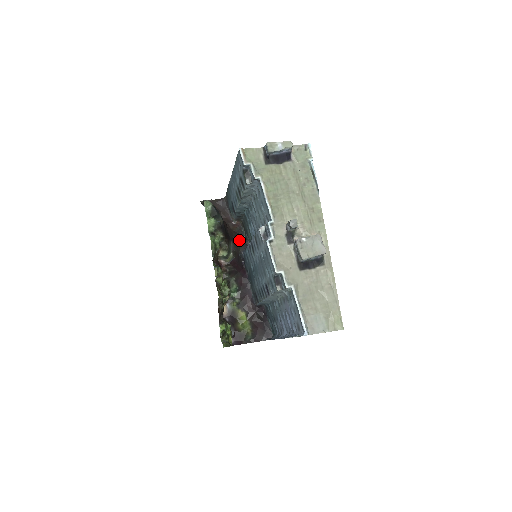
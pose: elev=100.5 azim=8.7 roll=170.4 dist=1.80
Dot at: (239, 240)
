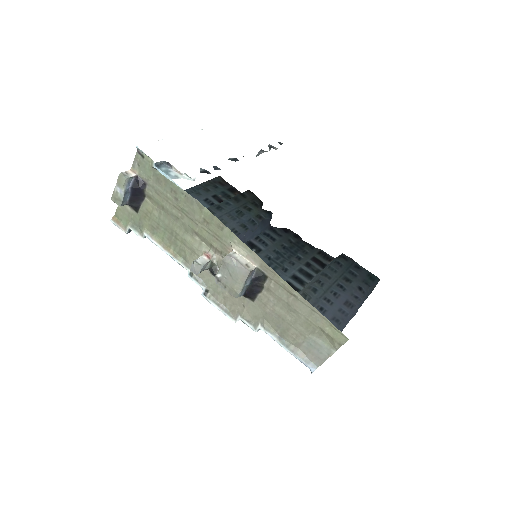
Dot at: occluded
